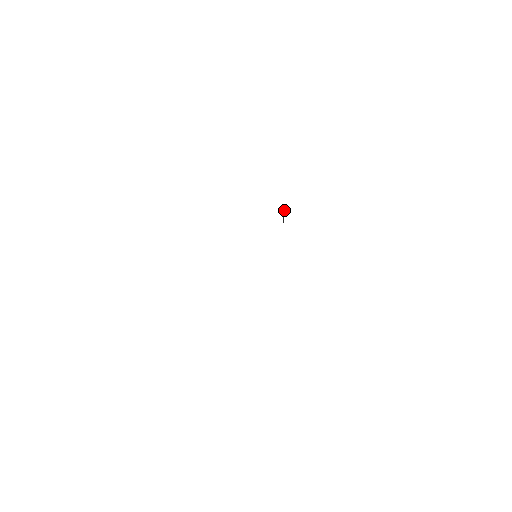
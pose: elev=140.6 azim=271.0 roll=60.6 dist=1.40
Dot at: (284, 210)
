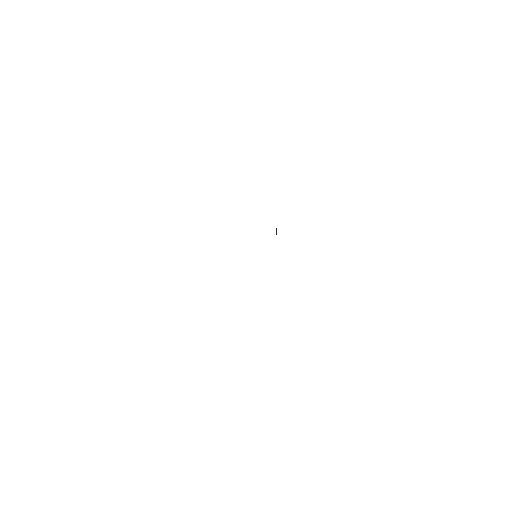
Dot at: (276, 233)
